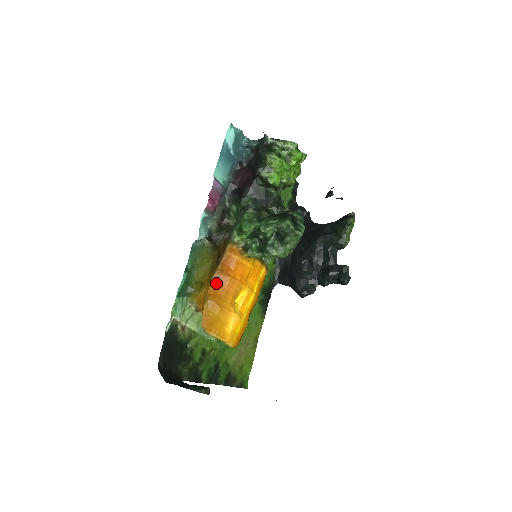
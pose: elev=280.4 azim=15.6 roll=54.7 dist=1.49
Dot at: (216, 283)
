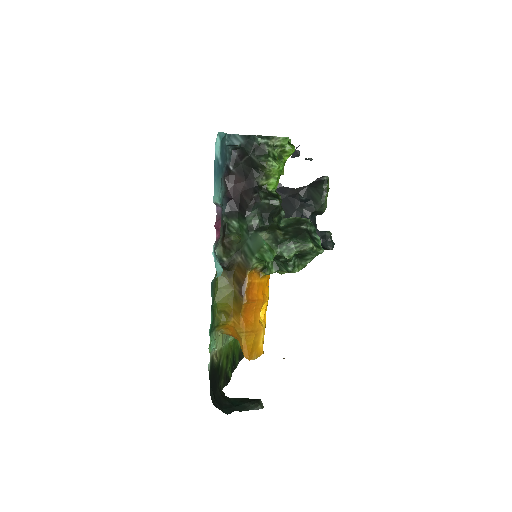
Dot at: (245, 313)
